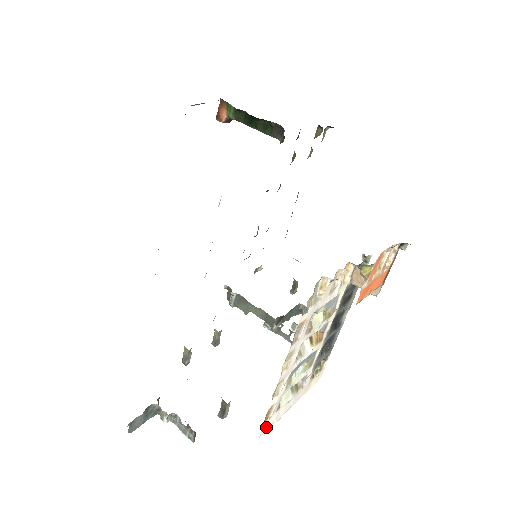
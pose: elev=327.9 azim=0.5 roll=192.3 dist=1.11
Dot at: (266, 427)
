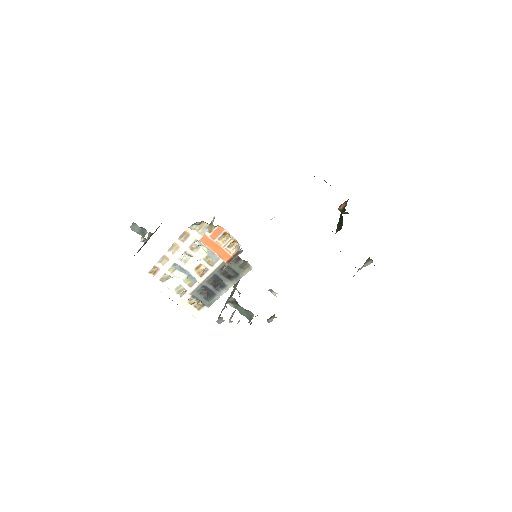
Dot at: (150, 278)
